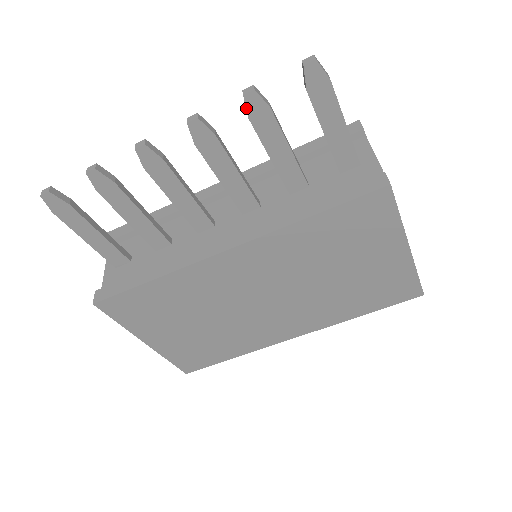
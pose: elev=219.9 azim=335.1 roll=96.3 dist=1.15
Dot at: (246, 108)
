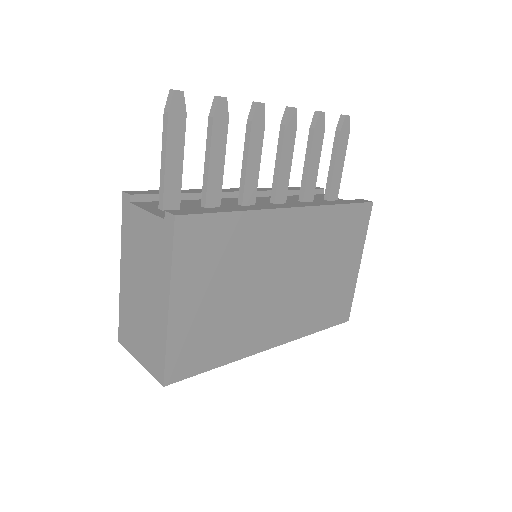
Dot at: (317, 120)
